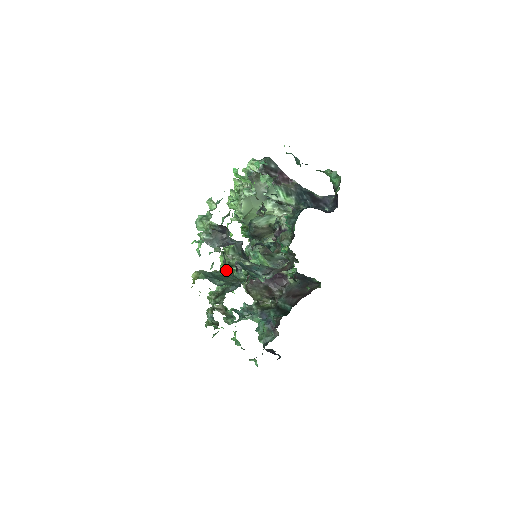
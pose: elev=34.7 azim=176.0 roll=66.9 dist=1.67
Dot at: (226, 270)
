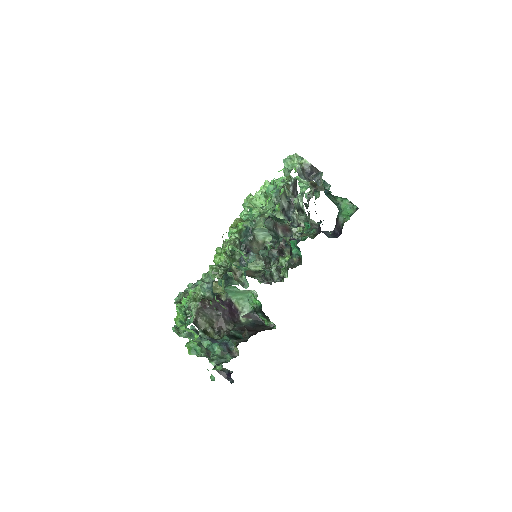
Dot at: (227, 256)
